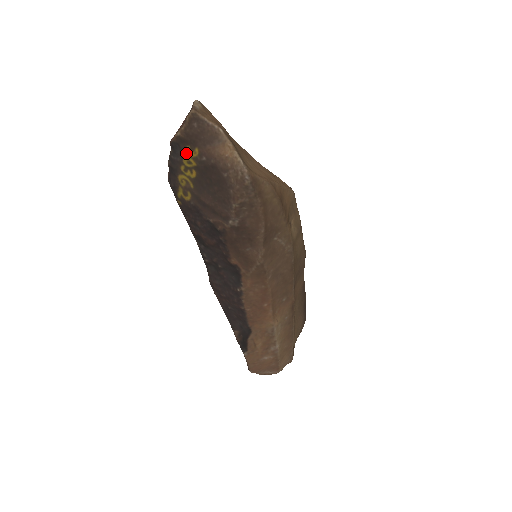
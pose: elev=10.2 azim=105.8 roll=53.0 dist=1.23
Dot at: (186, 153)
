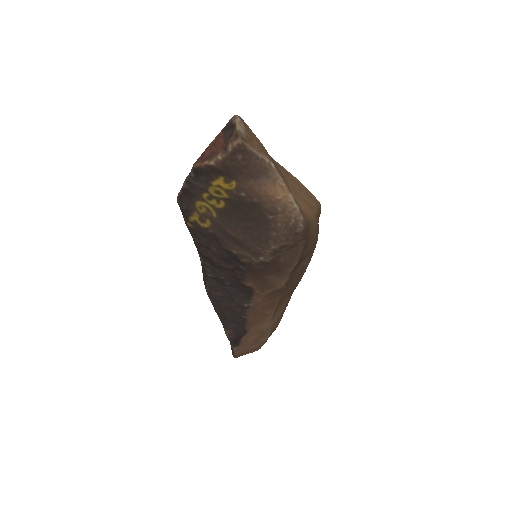
Dot at: (216, 183)
